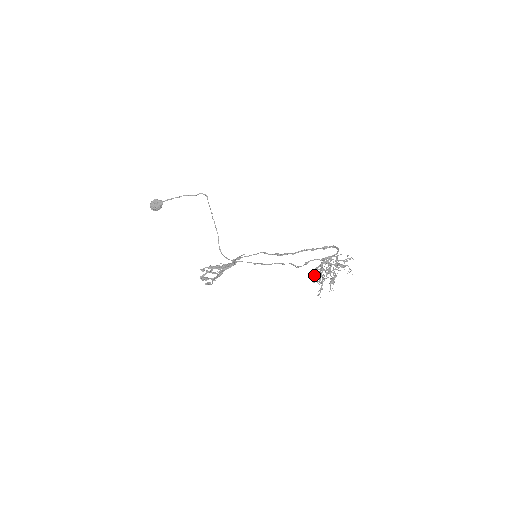
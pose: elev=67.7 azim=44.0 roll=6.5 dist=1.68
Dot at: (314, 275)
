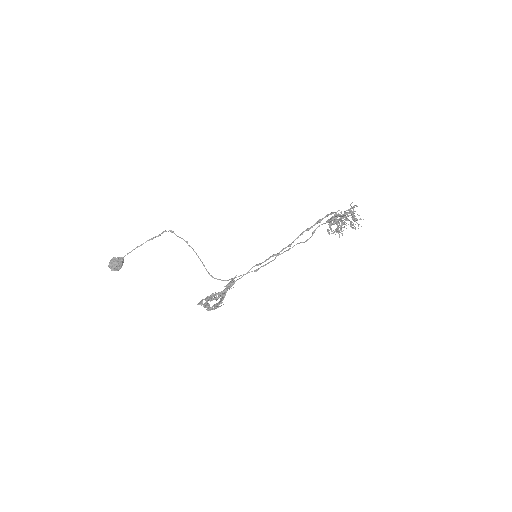
Dot at: (331, 230)
